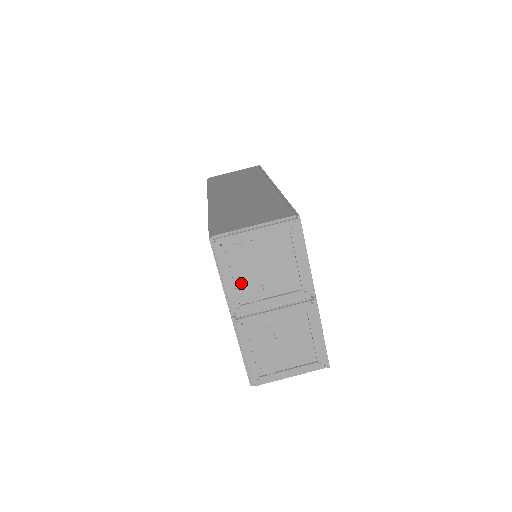
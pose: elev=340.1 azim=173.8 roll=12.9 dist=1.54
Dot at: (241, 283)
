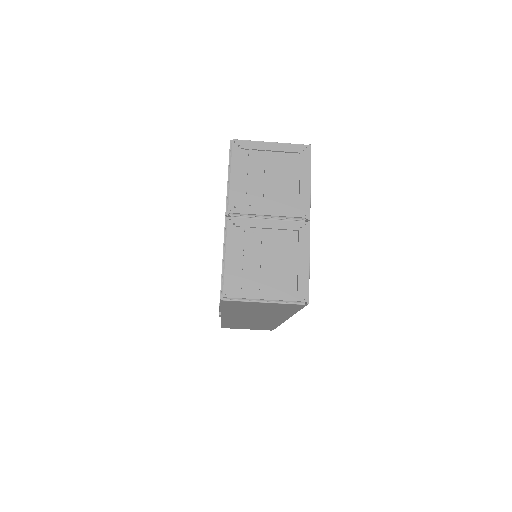
Dot at: (245, 186)
